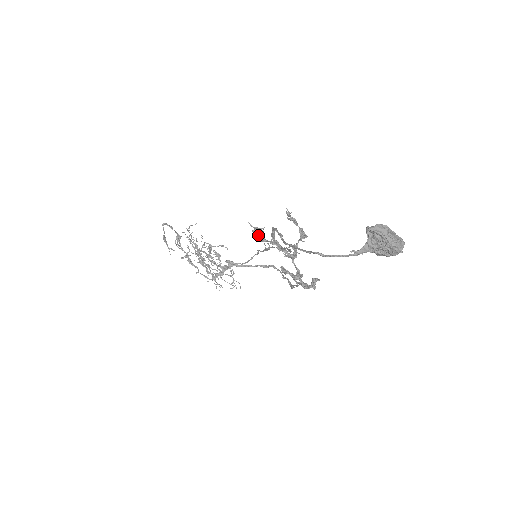
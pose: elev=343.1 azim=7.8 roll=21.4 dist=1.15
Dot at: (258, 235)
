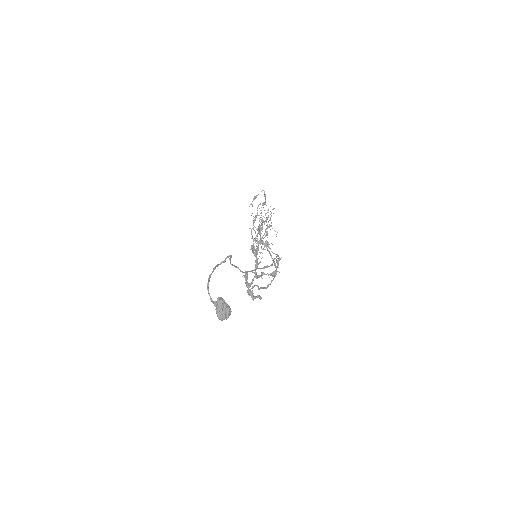
Dot at: (253, 250)
